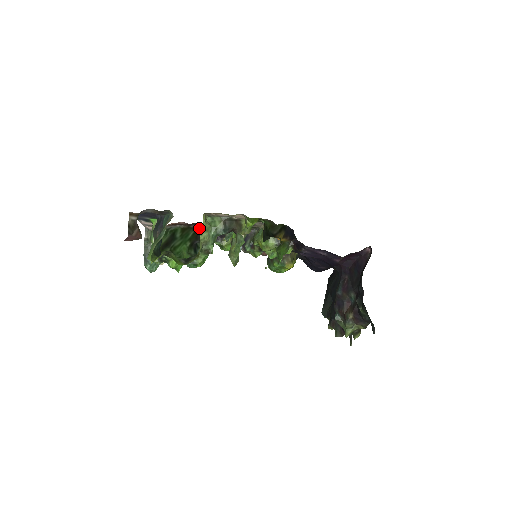
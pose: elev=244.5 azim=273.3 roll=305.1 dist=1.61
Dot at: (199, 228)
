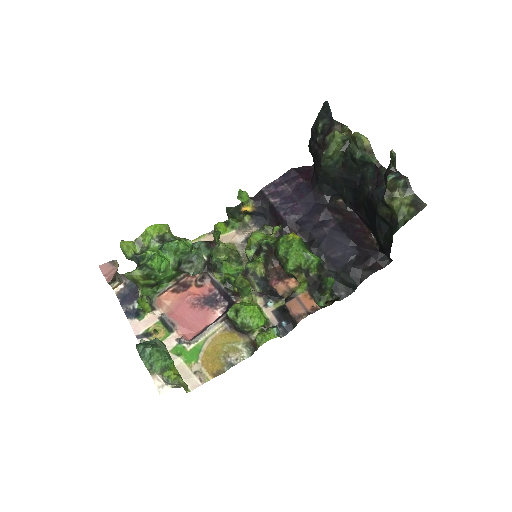
Dot at: (185, 273)
